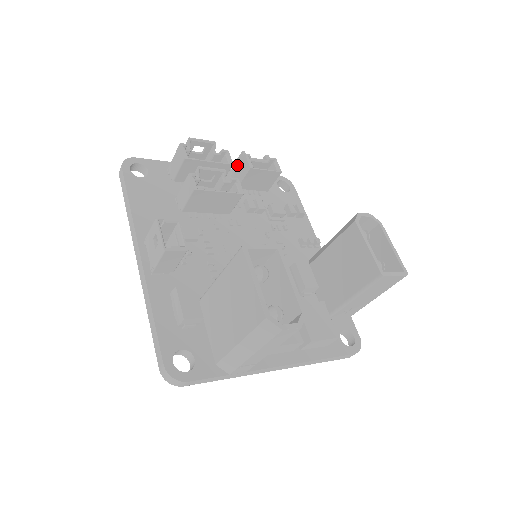
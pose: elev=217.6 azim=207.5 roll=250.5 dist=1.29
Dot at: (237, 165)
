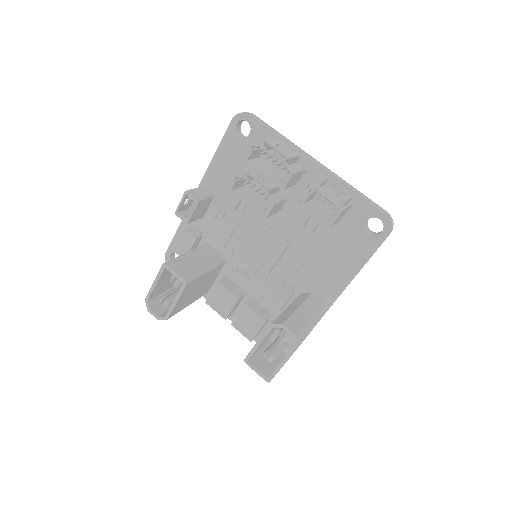
Dot at: occluded
